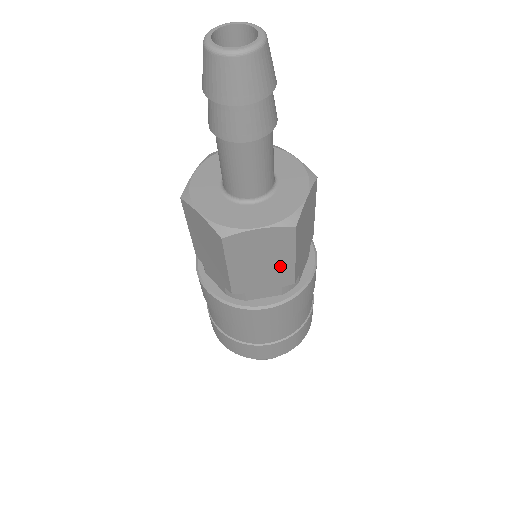
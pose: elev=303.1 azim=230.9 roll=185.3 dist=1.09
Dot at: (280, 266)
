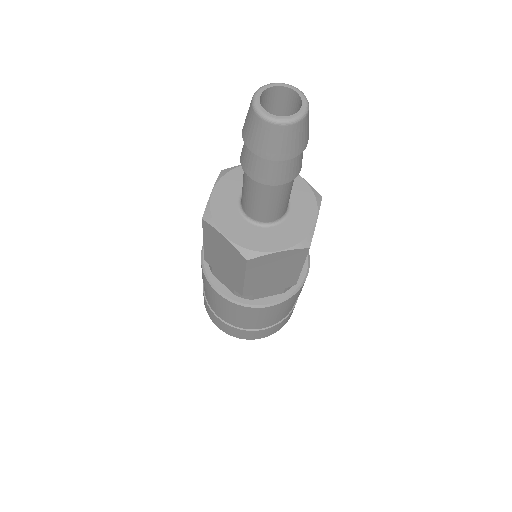
Dot at: (235, 275)
